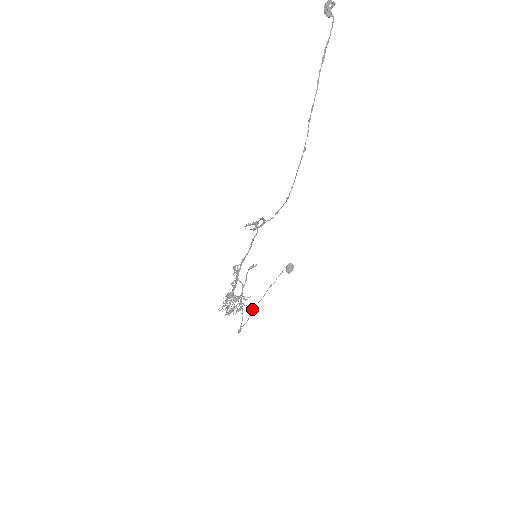
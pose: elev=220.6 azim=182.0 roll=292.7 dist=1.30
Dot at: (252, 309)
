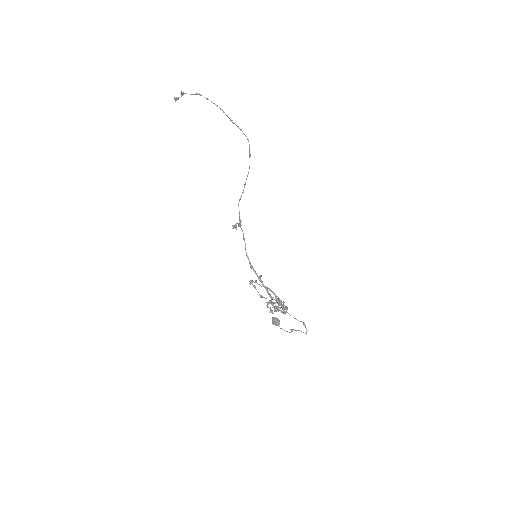
Dot at: (292, 329)
